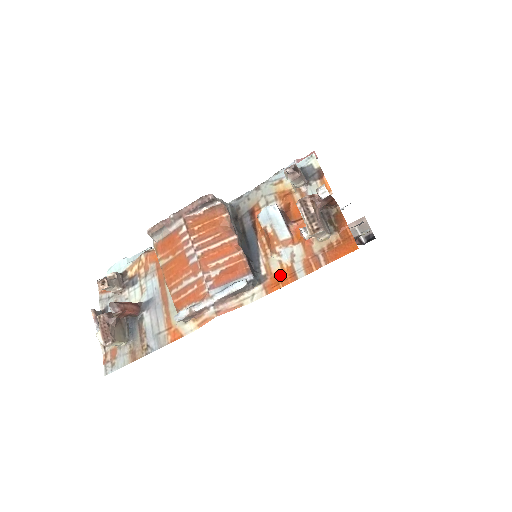
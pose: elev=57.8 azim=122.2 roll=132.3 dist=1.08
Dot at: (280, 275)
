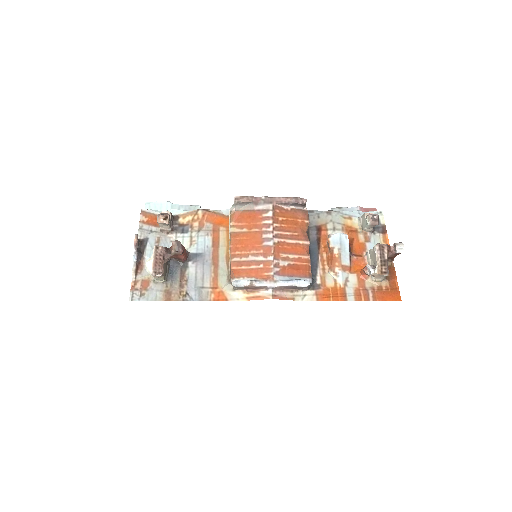
Dot at: (333, 291)
